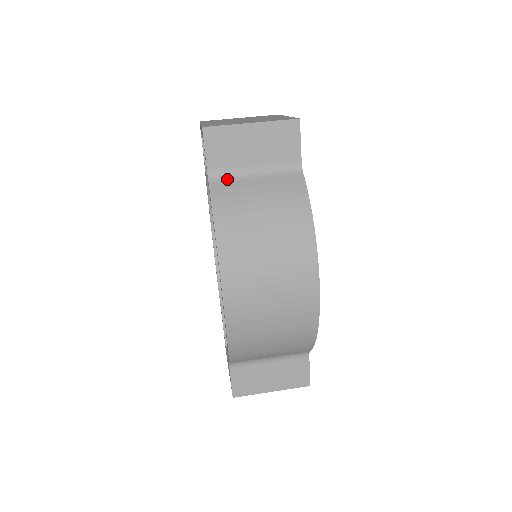
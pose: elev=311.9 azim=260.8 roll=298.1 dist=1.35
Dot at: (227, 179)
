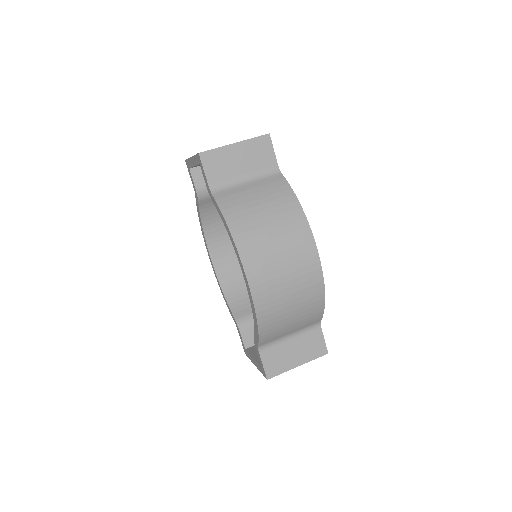
Dot at: (225, 189)
